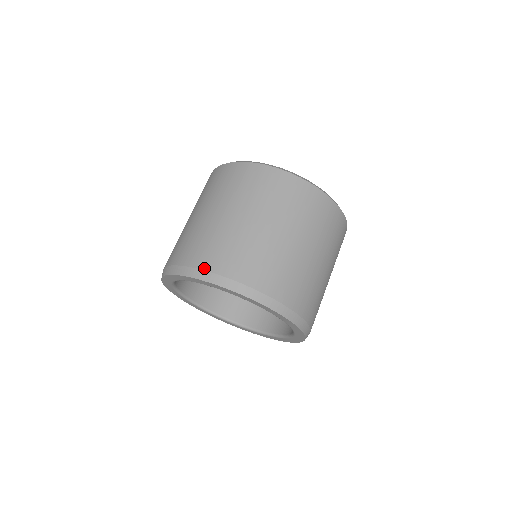
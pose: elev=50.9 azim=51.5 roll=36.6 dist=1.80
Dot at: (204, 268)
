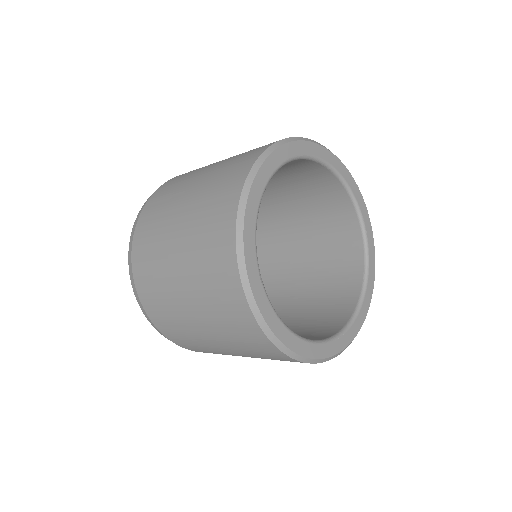
Dot at: (153, 323)
